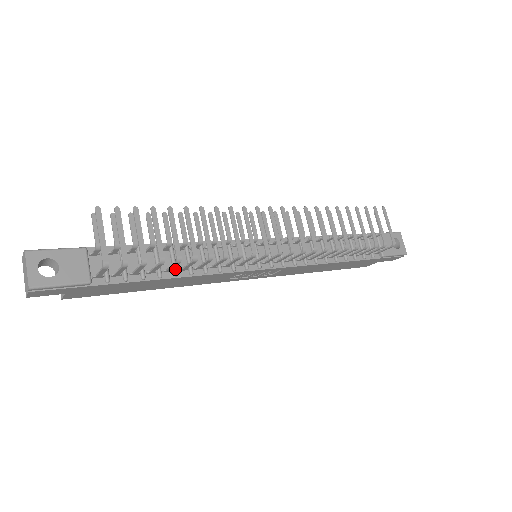
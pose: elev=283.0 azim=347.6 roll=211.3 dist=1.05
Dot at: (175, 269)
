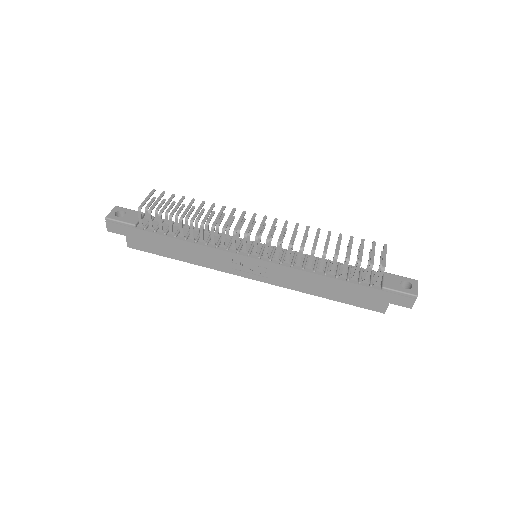
Dot at: (186, 236)
